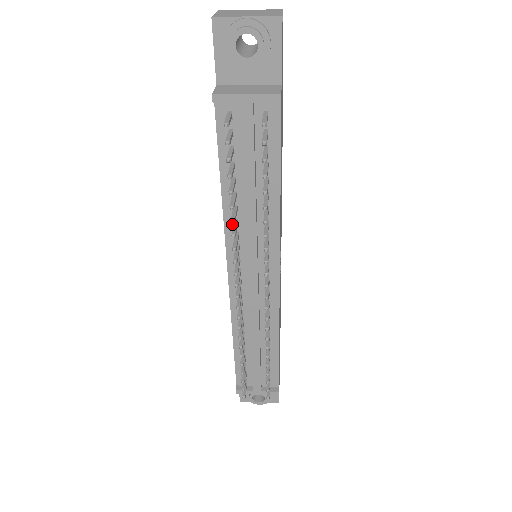
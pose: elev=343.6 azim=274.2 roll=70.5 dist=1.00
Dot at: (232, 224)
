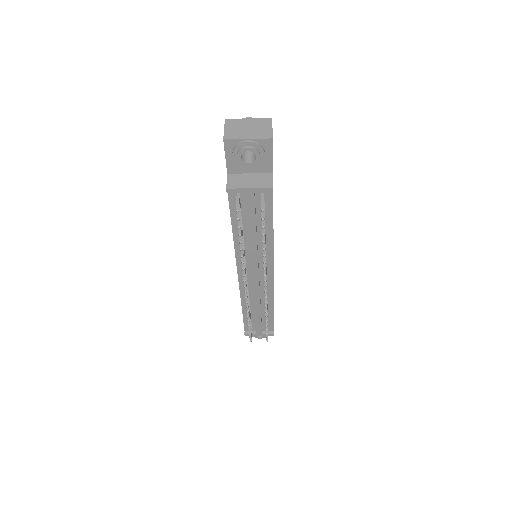
Dot at: occluded
